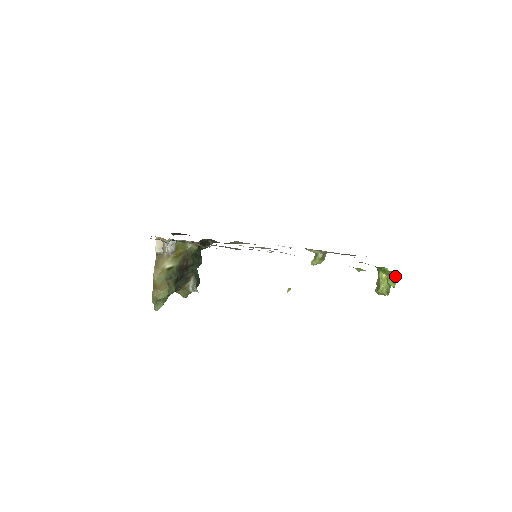
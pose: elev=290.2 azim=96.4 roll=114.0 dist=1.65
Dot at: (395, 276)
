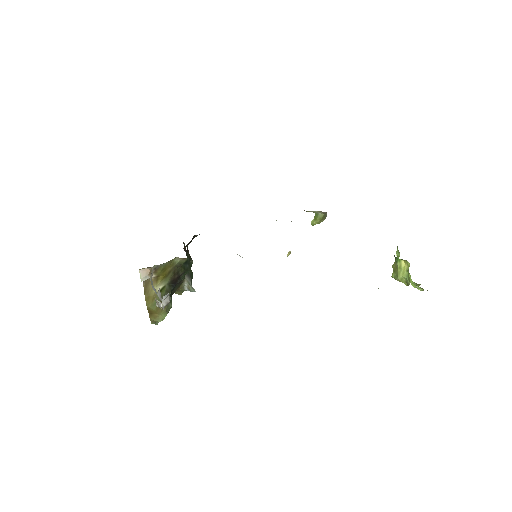
Dot at: (421, 288)
